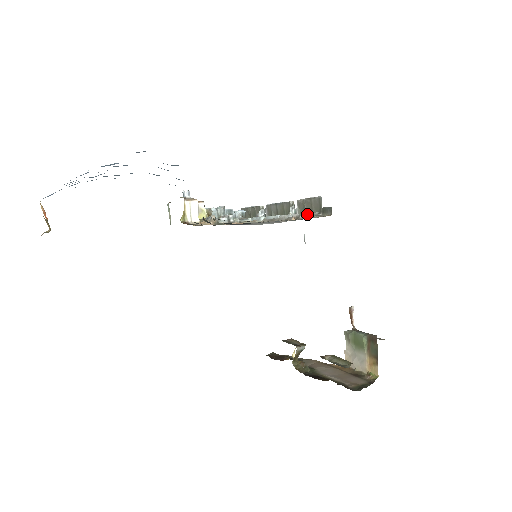
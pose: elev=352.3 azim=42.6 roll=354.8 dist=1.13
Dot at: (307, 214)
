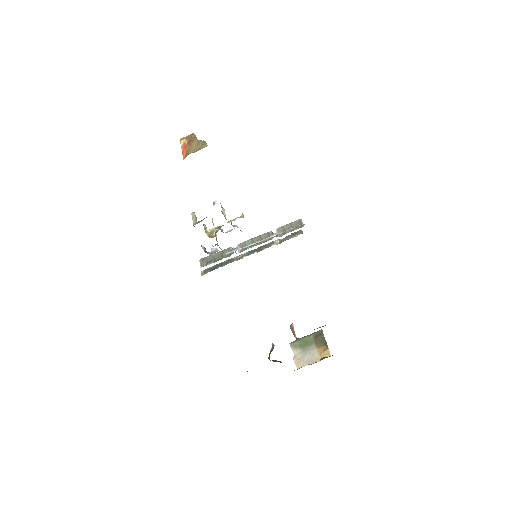
Dot at: (293, 228)
